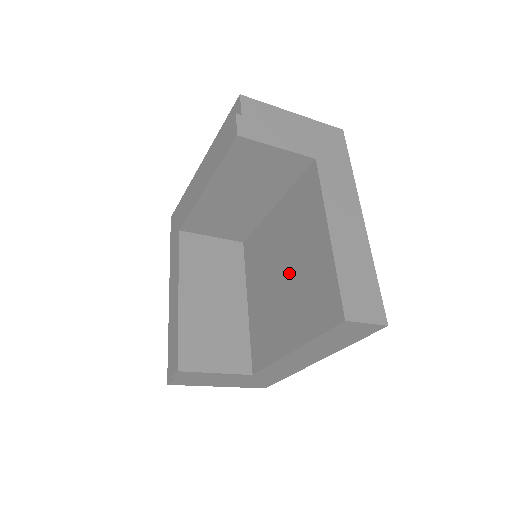
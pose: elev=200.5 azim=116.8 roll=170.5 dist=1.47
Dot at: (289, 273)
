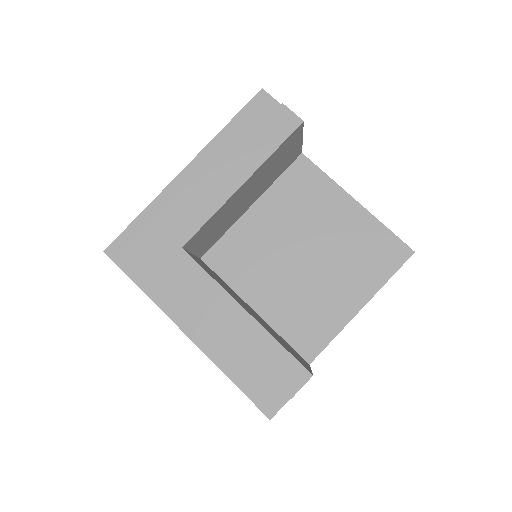
Dot at: (318, 251)
